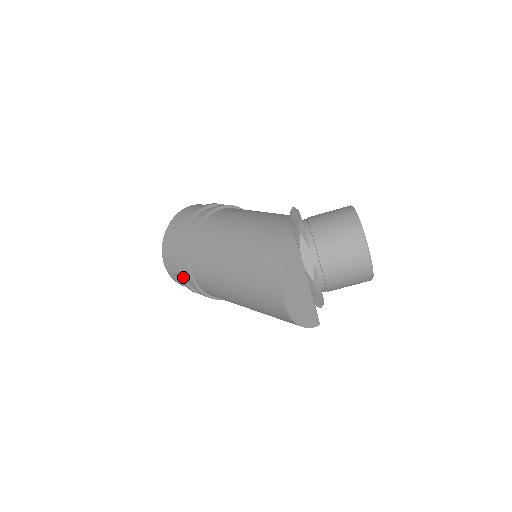
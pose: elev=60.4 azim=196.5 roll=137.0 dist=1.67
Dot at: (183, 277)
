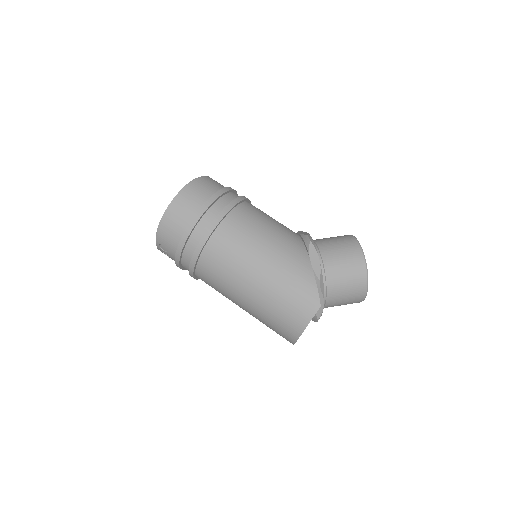
Dot at: (180, 266)
